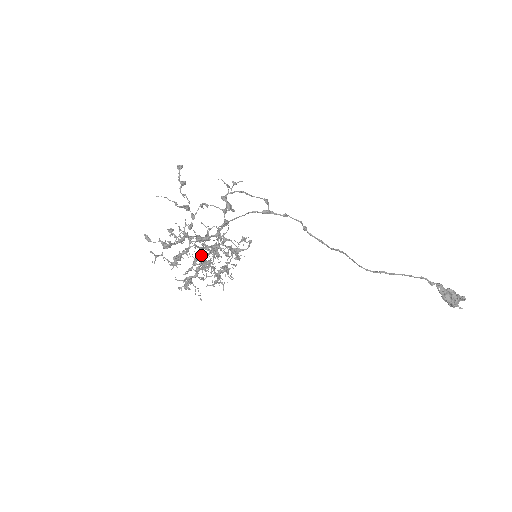
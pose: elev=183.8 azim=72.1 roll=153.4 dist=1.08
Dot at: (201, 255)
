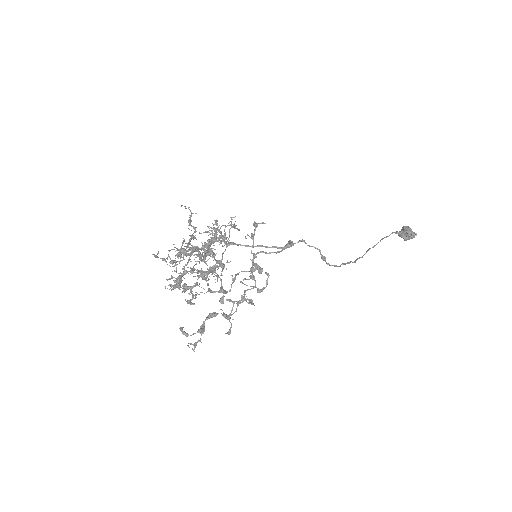
Dot at: occluded
